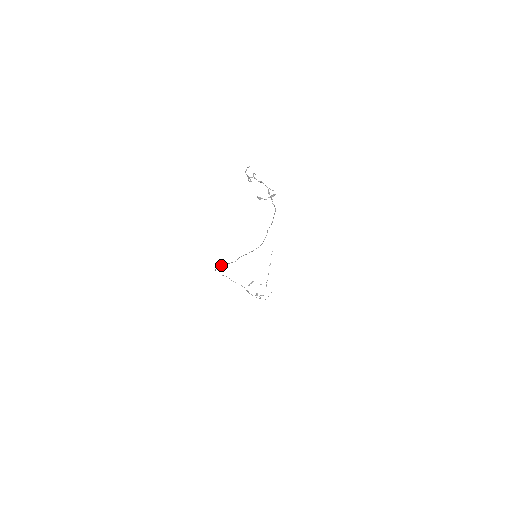
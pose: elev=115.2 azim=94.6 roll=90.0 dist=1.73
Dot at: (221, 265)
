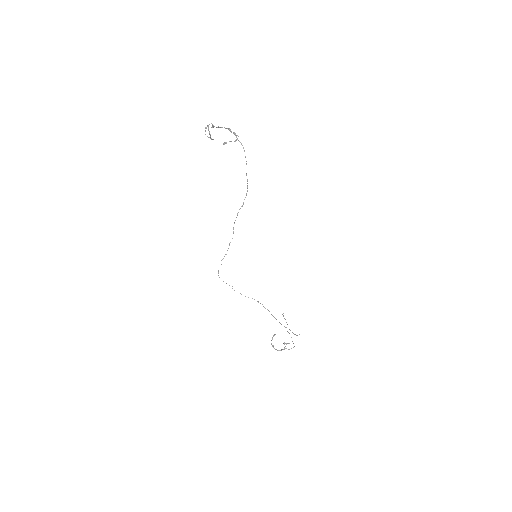
Dot at: occluded
